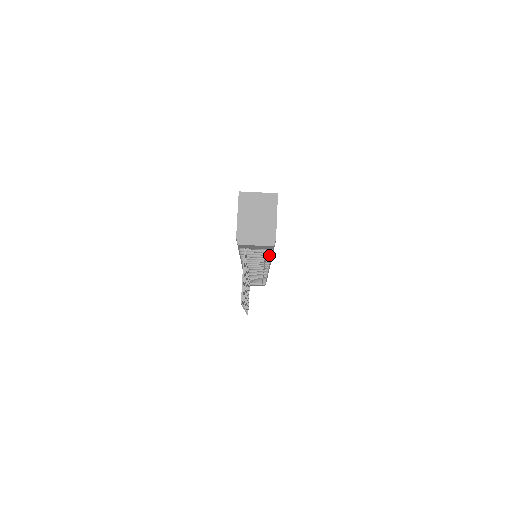
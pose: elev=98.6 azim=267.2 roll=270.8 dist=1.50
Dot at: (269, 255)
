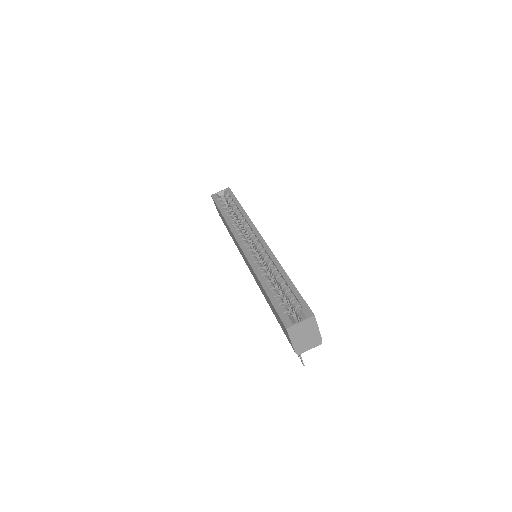
Dot at: occluded
